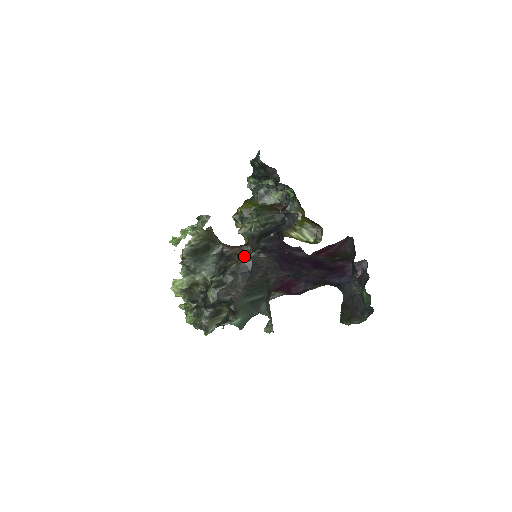
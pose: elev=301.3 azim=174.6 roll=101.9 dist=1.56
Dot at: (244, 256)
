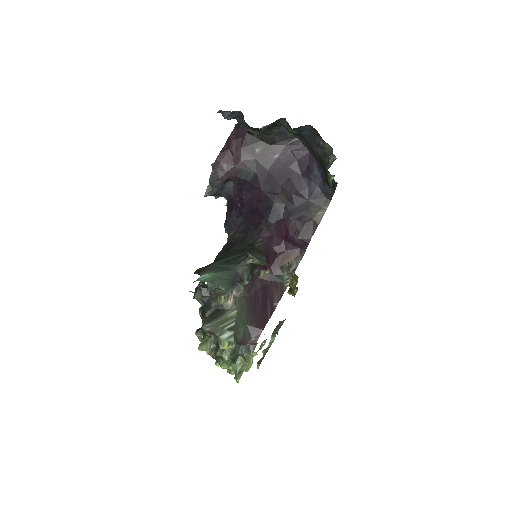
Dot at: occluded
